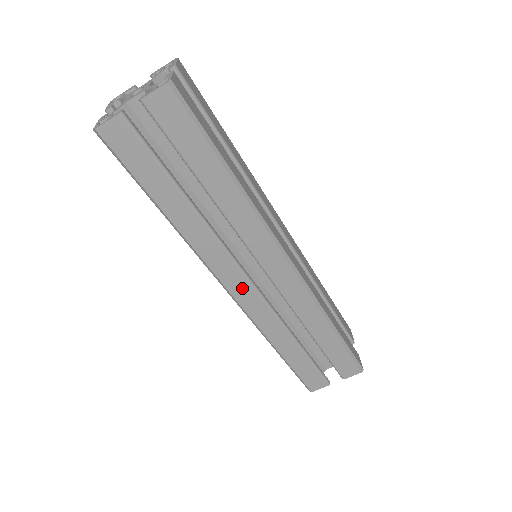
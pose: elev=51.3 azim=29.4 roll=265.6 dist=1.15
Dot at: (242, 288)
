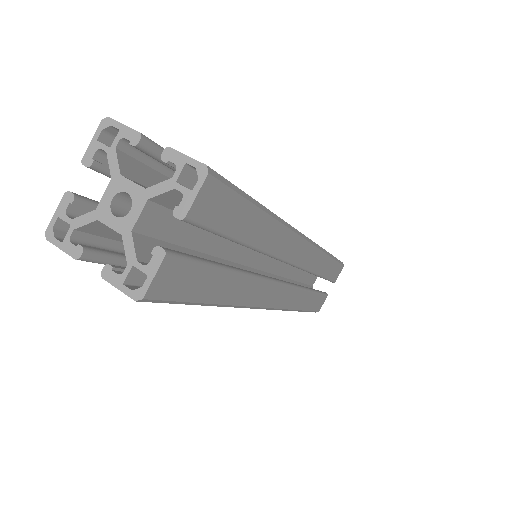
Dot at: (279, 295)
